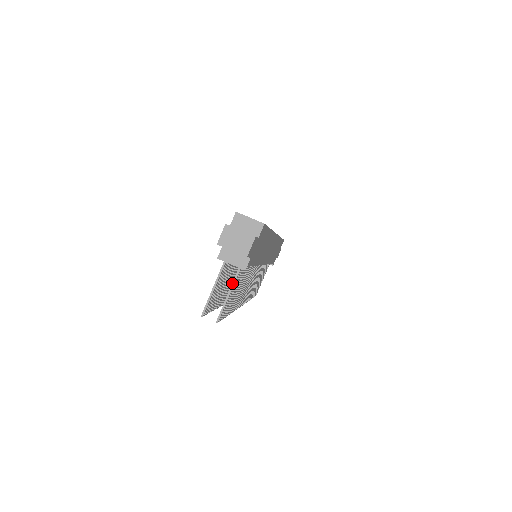
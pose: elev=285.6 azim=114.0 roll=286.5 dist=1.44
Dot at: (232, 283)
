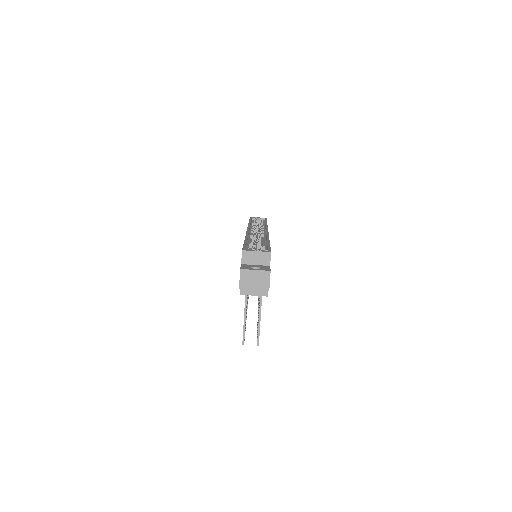
Dot at: (259, 309)
